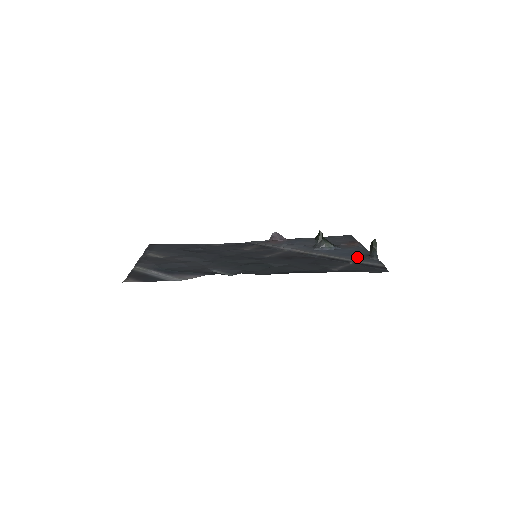
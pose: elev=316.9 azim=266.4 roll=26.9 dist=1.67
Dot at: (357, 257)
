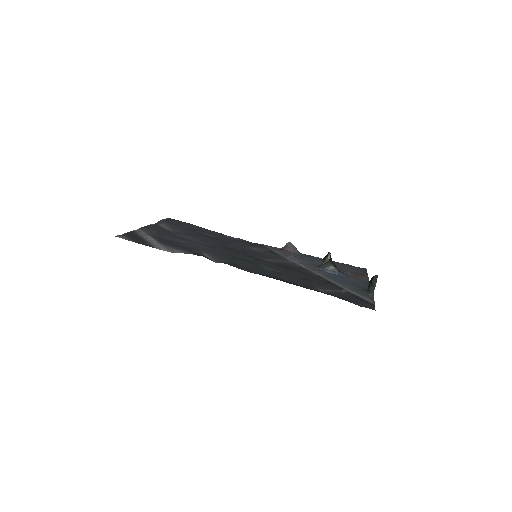
Dot at: (354, 288)
